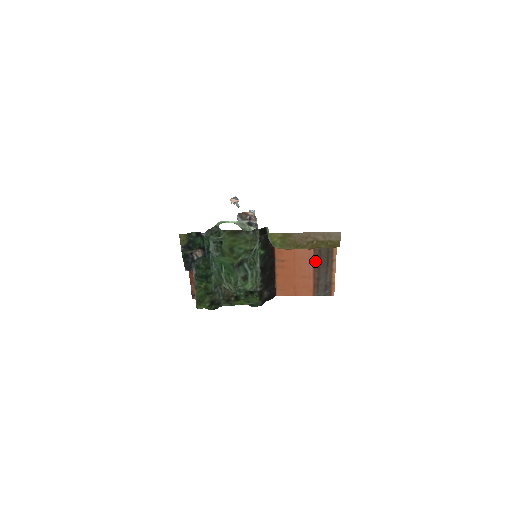
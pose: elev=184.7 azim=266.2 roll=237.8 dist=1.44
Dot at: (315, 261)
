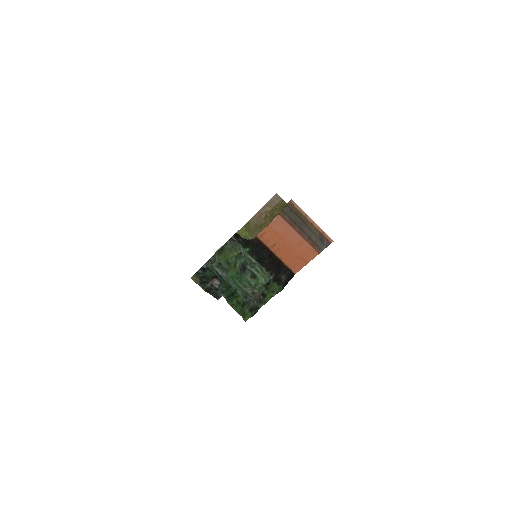
Dot at: (294, 227)
